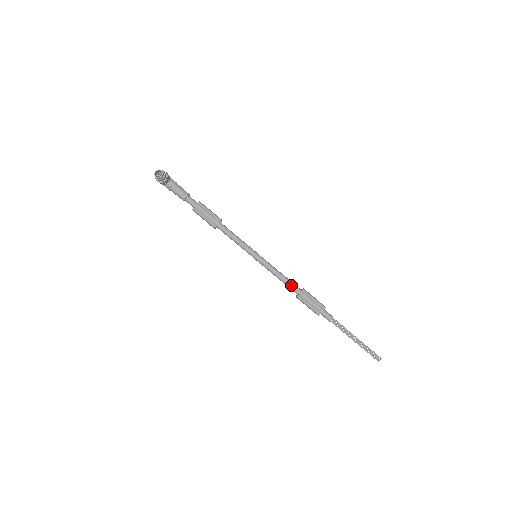
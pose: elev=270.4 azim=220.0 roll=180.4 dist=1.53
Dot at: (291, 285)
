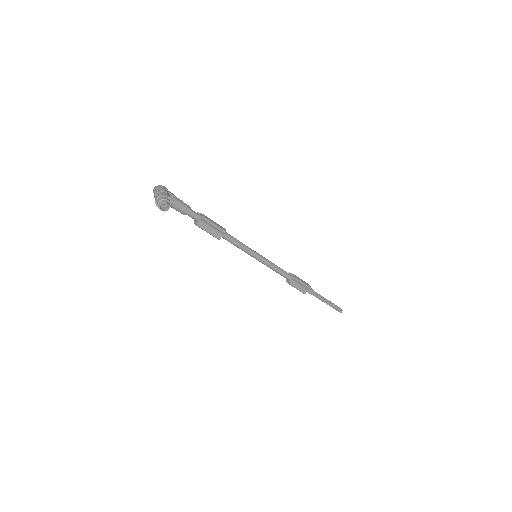
Dot at: (285, 275)
